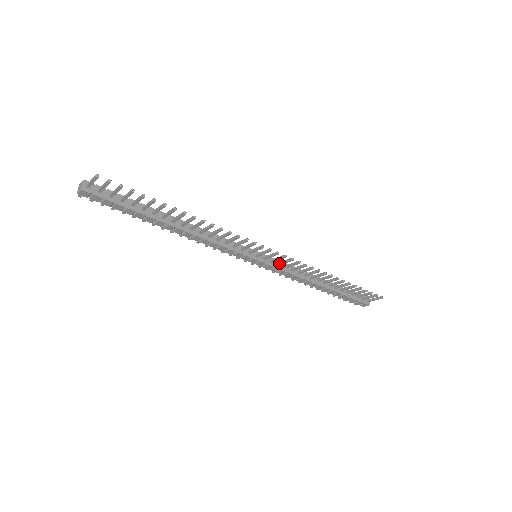
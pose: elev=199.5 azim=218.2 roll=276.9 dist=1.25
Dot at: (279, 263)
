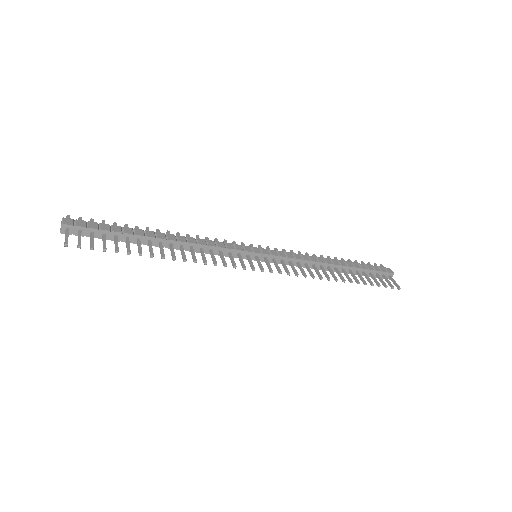
Dot at: (281, 262)
